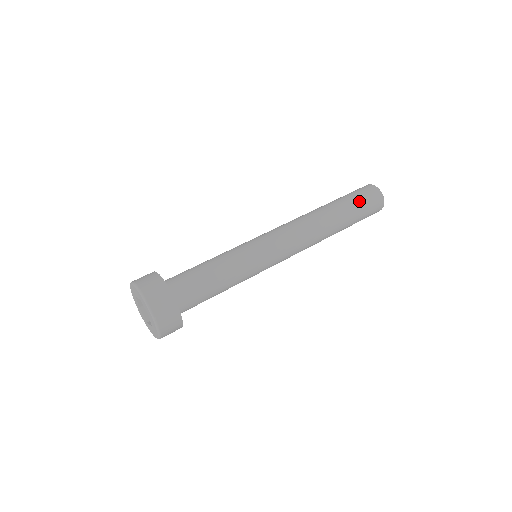
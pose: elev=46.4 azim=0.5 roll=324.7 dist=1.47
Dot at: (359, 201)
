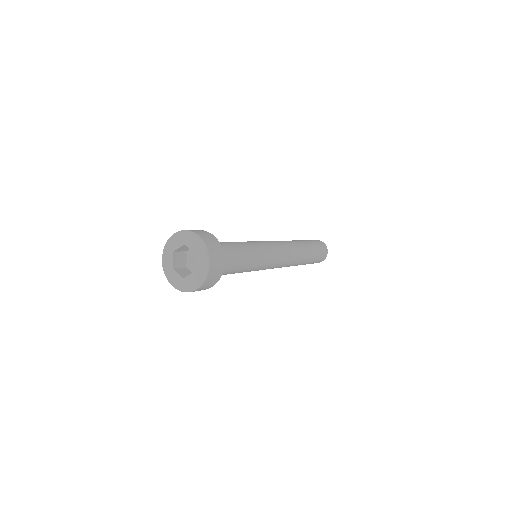
Dot at: (313, 242)
